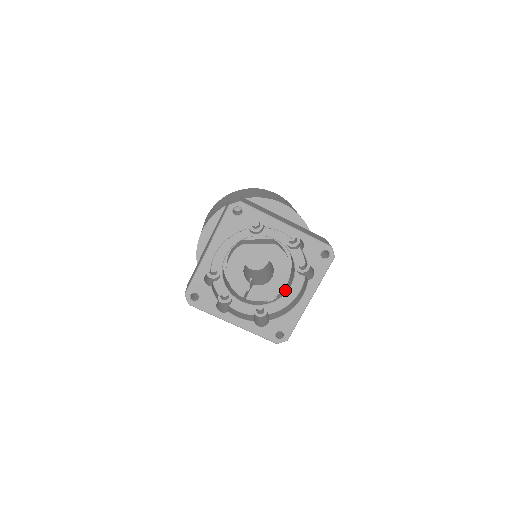
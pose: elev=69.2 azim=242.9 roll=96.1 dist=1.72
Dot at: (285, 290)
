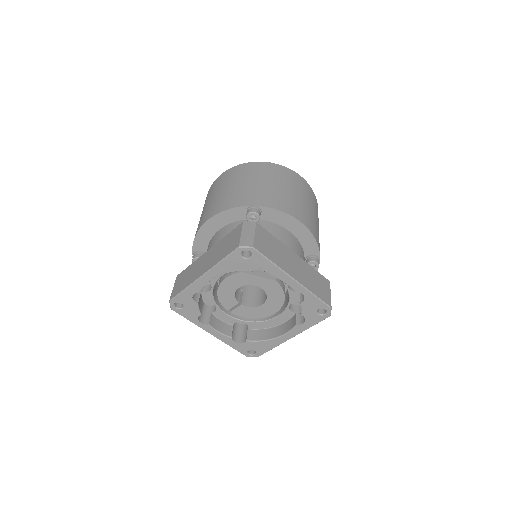
Dot at: occluded
